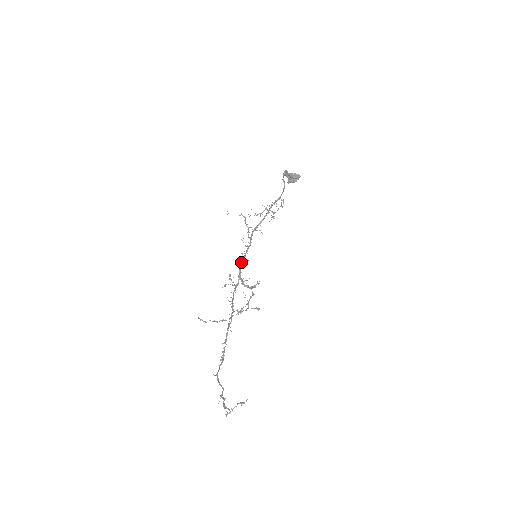
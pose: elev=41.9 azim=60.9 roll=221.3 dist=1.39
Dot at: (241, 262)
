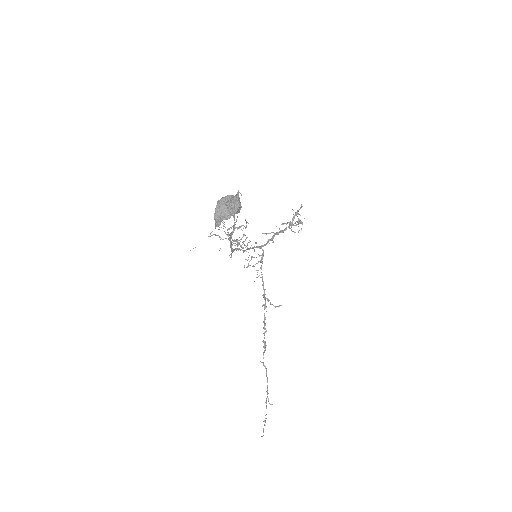
Dot at: (250, 248)
